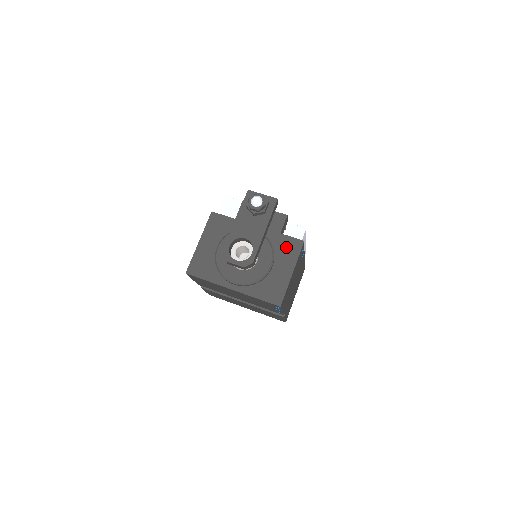
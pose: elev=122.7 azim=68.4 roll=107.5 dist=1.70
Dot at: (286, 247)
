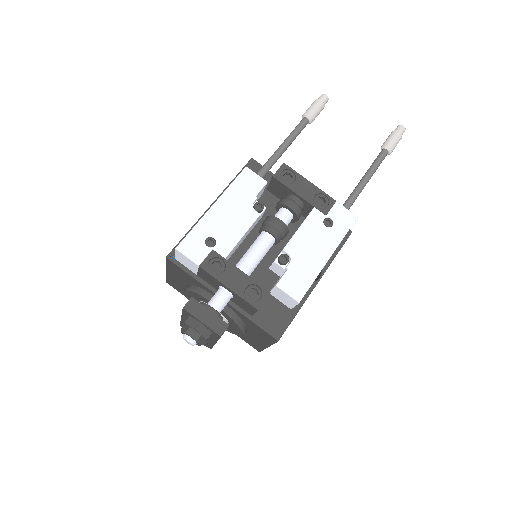
Dot at: (258, 331)
